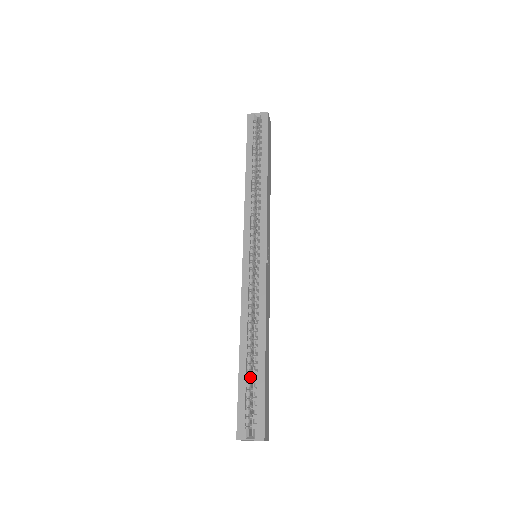
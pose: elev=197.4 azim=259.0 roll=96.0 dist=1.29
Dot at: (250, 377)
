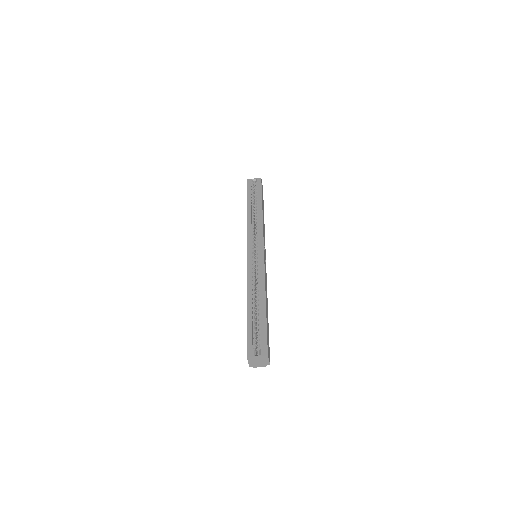
Dot at: (255, 321)
